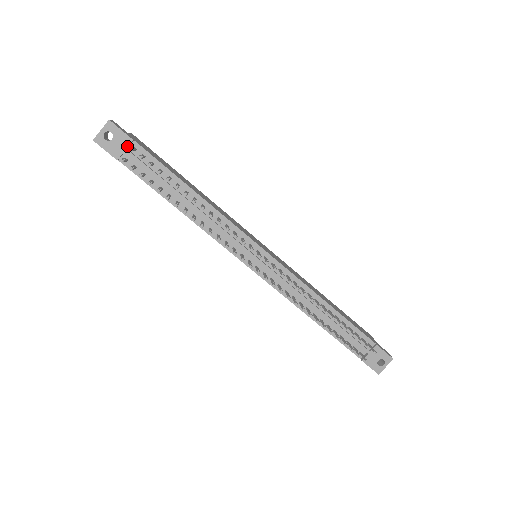
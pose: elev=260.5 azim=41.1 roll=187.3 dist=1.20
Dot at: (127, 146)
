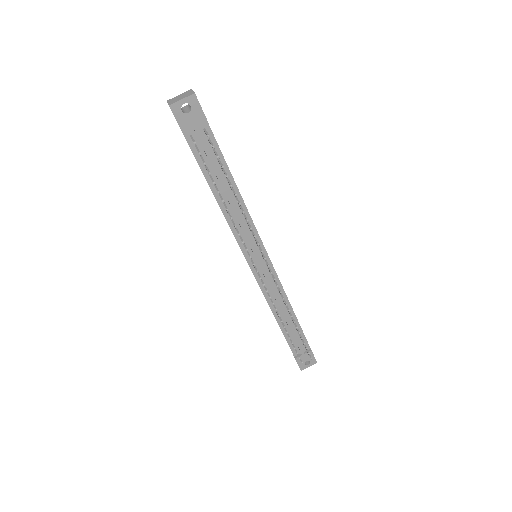
Dot at: (199, 125)
